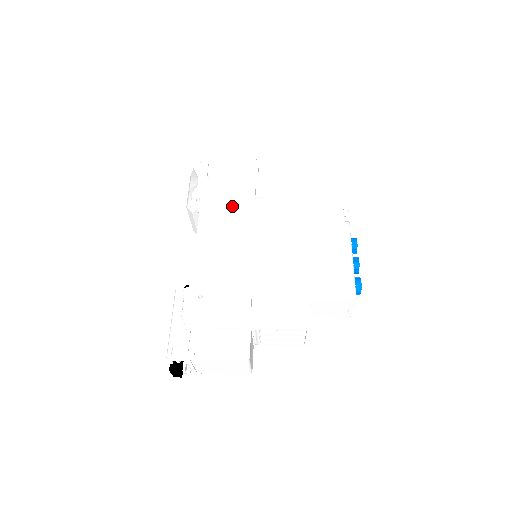
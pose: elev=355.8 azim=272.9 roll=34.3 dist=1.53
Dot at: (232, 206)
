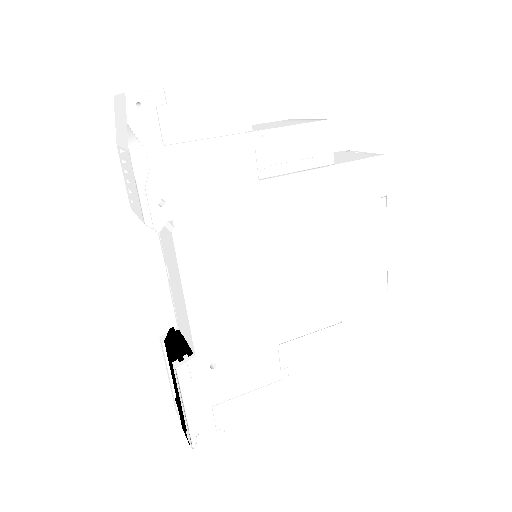
Dot at: (224, 204)
